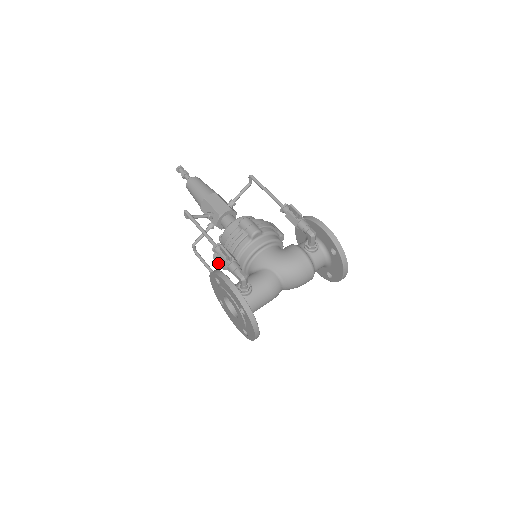
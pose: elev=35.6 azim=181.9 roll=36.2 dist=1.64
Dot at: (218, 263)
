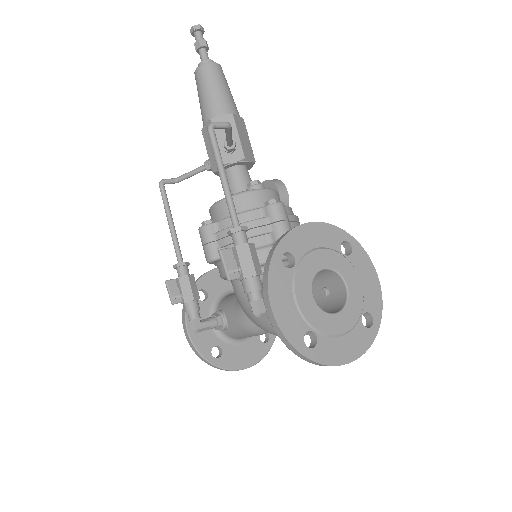
Dot at: occluded
